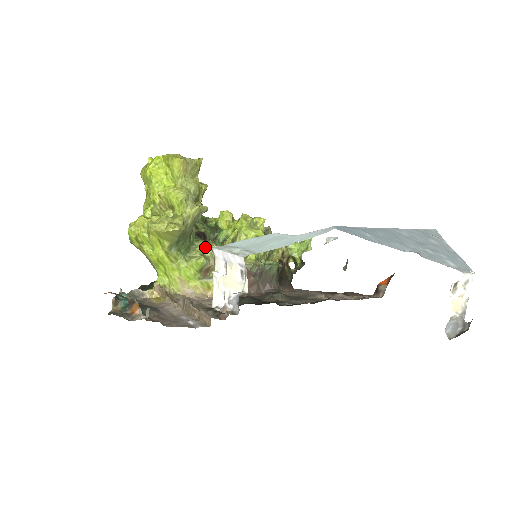
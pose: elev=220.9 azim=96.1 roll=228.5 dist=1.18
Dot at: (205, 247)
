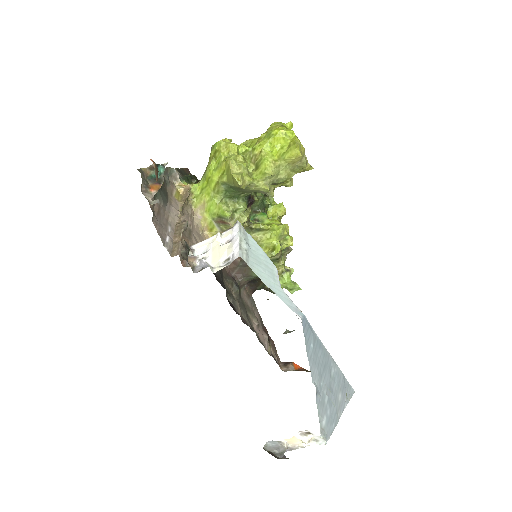
Dot at: (241, 210)
